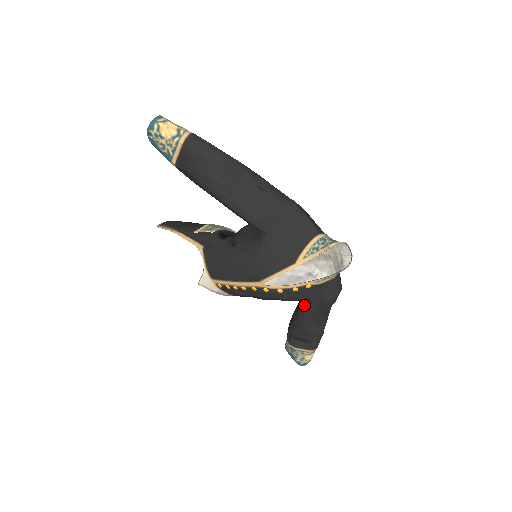
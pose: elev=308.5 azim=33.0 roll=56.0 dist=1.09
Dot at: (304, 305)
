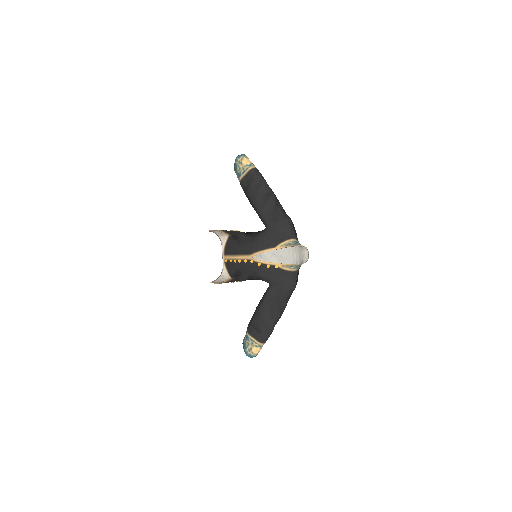
Dot at: (269, 288)
